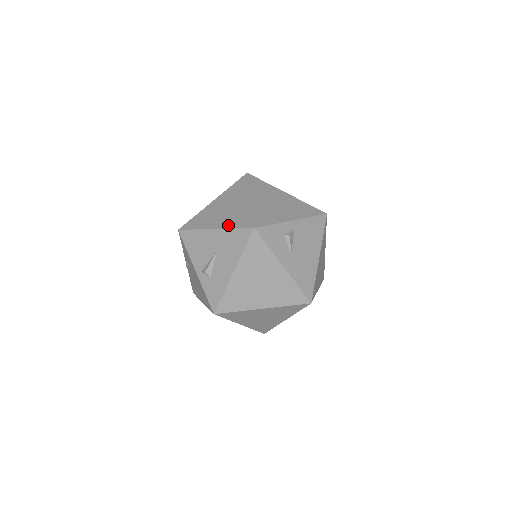
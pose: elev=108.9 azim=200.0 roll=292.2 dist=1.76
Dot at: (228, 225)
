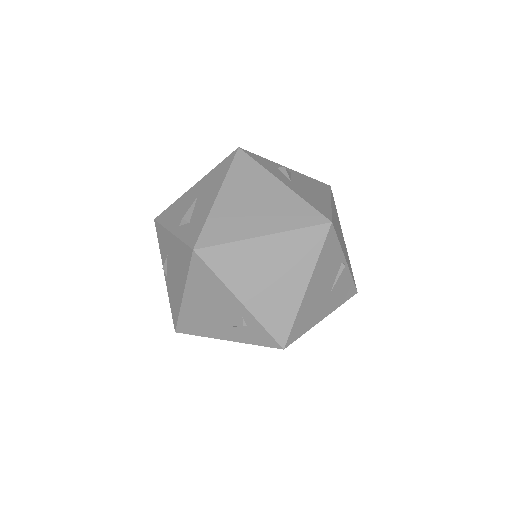
Dot at: occluded
